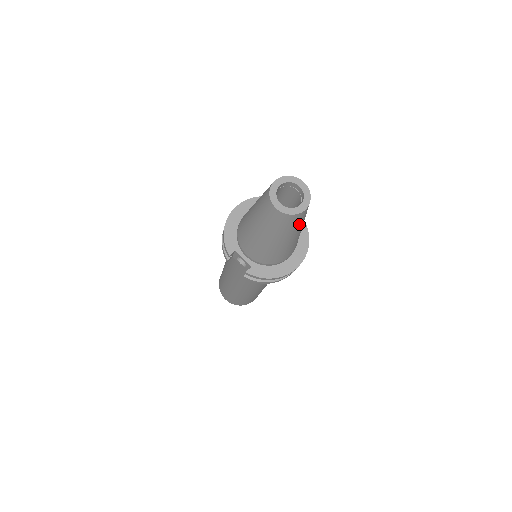
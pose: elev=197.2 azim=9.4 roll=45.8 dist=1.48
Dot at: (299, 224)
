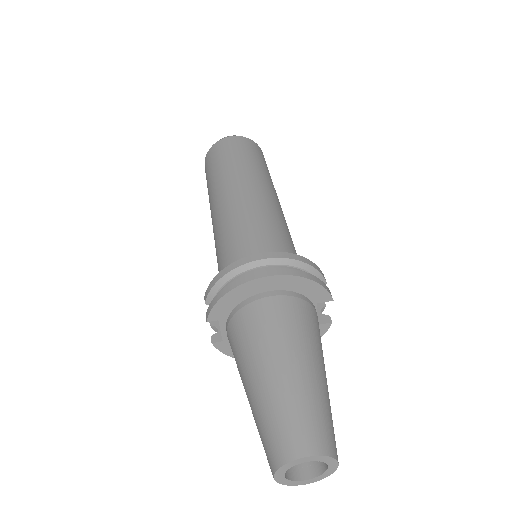
Dot at: occluded
